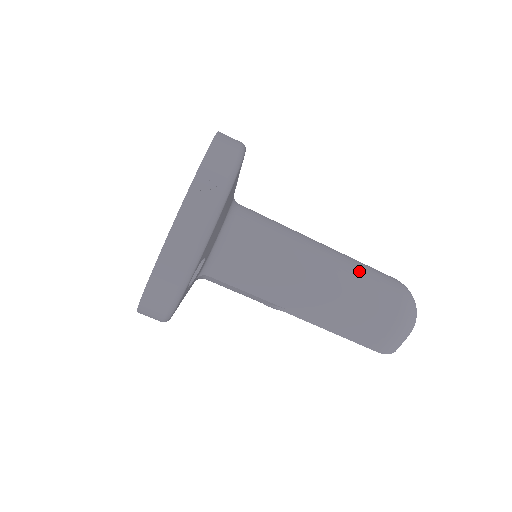
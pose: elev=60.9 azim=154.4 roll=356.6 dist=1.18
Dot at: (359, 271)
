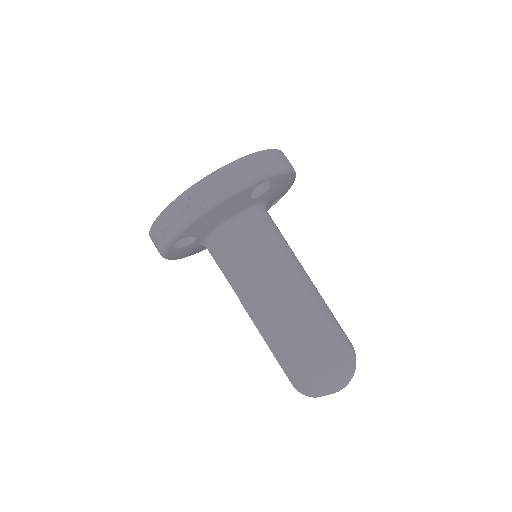
Dot at: (310, 320)
